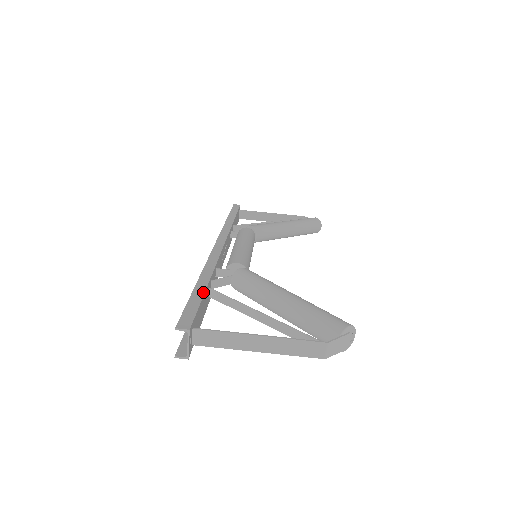
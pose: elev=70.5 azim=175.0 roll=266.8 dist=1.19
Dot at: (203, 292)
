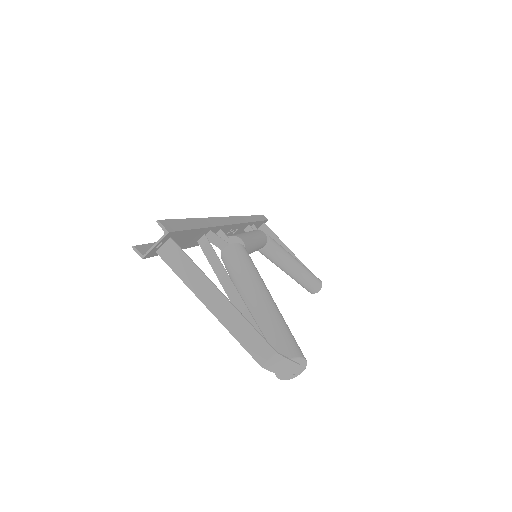
Dot at: (200, 227)
